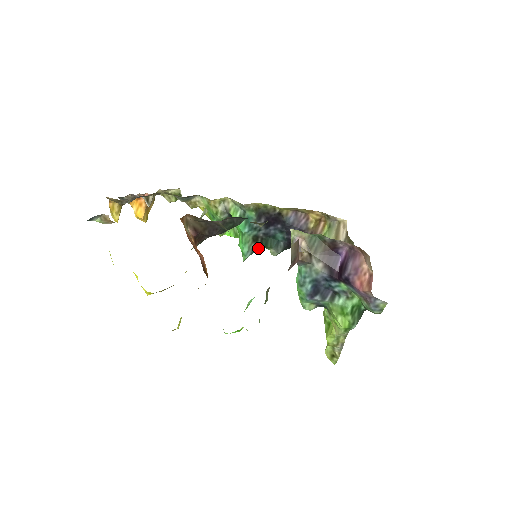
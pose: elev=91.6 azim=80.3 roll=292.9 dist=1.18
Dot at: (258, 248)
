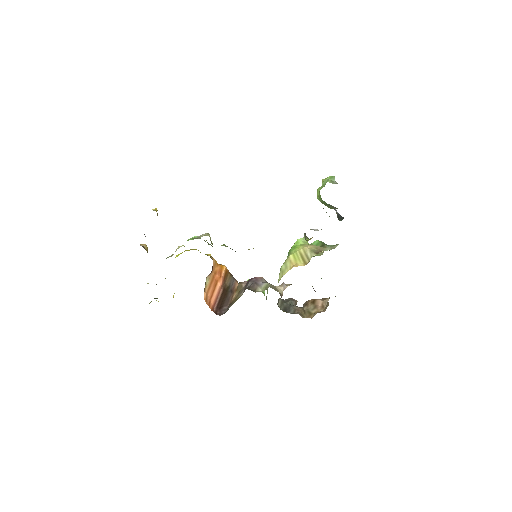
Dot at: occluded
